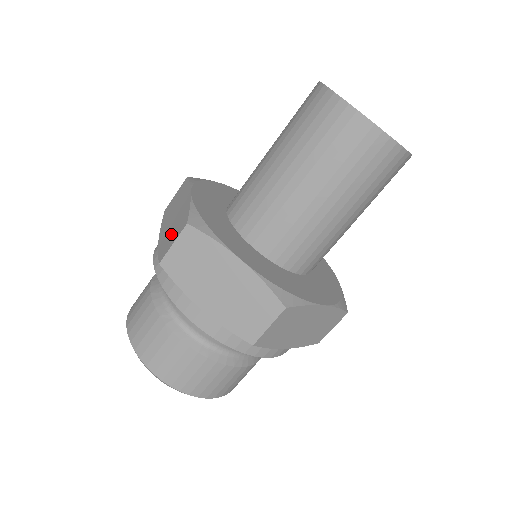
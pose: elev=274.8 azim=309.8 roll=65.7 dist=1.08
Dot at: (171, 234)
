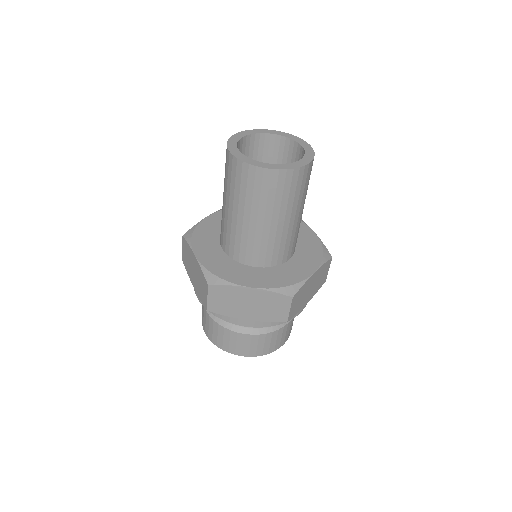
Dot at: (201, 289)
